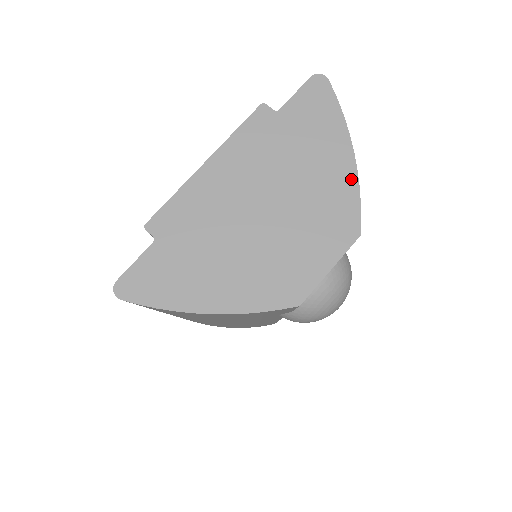
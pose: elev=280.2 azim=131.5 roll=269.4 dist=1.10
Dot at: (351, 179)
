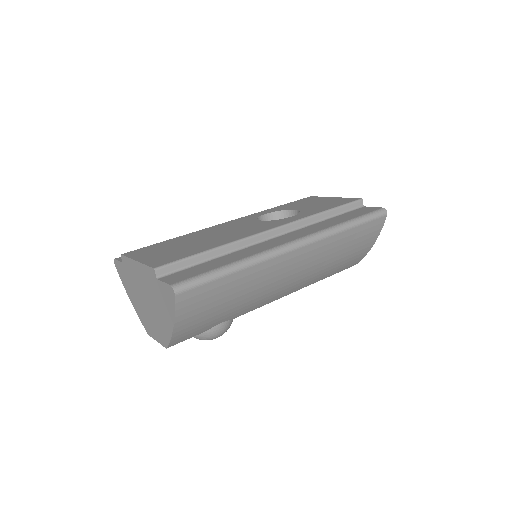
Dot at: (169, 333)
